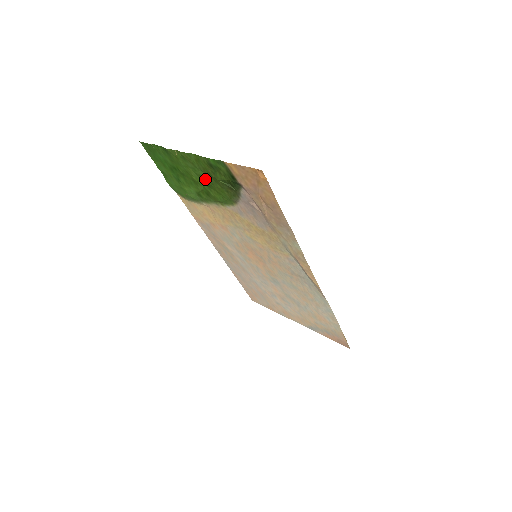
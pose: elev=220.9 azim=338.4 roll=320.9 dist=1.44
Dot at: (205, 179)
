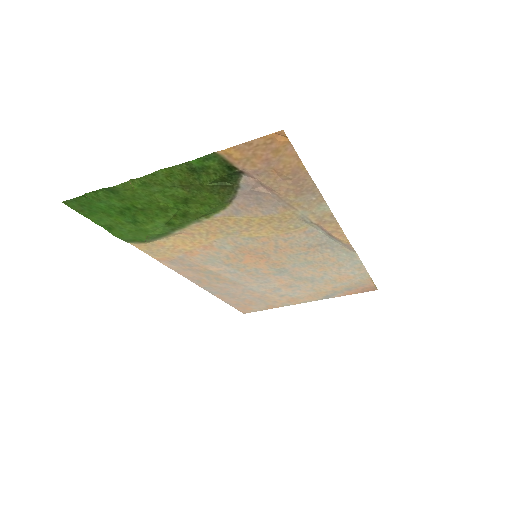
Dot at: (181, 196)
